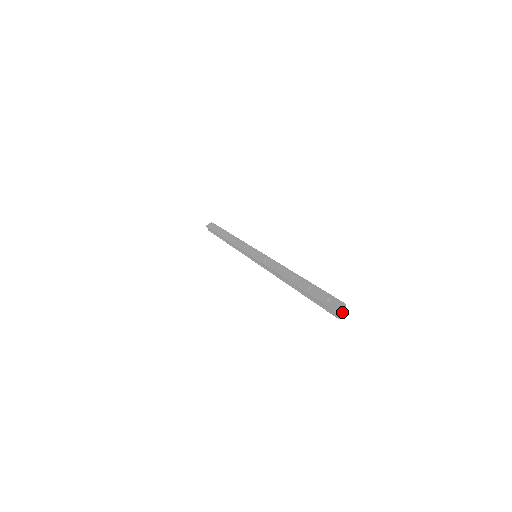
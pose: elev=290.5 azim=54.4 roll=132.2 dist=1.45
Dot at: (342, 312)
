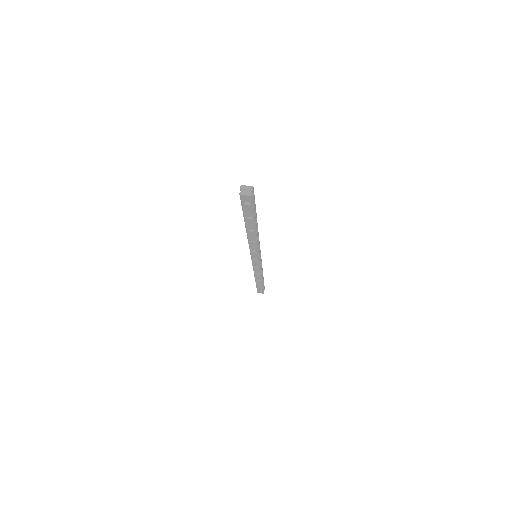
Dot at: (246, 191)
